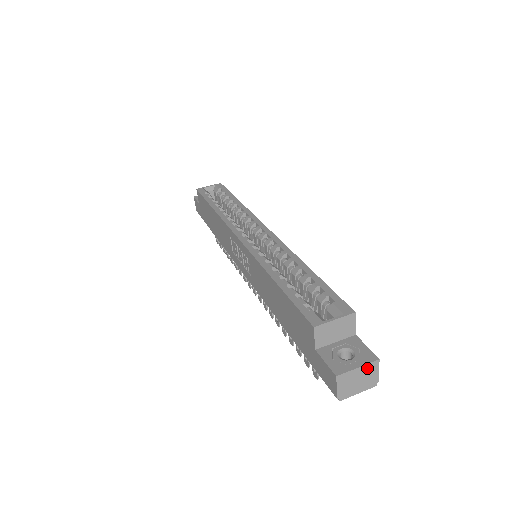
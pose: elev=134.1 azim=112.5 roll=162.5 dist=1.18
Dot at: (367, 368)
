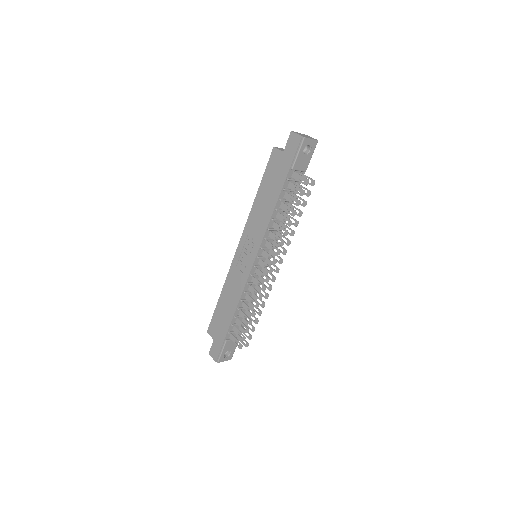
Dot at: occluded
